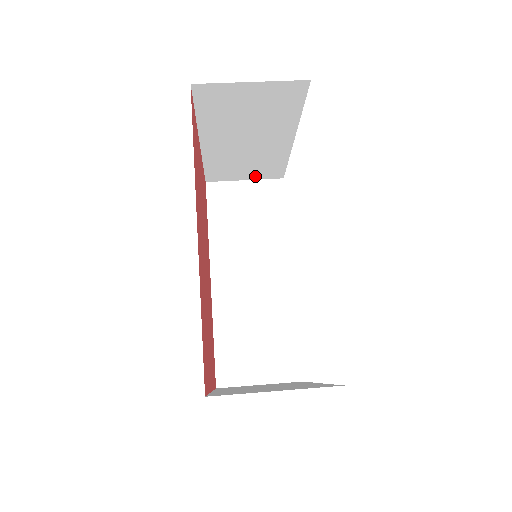
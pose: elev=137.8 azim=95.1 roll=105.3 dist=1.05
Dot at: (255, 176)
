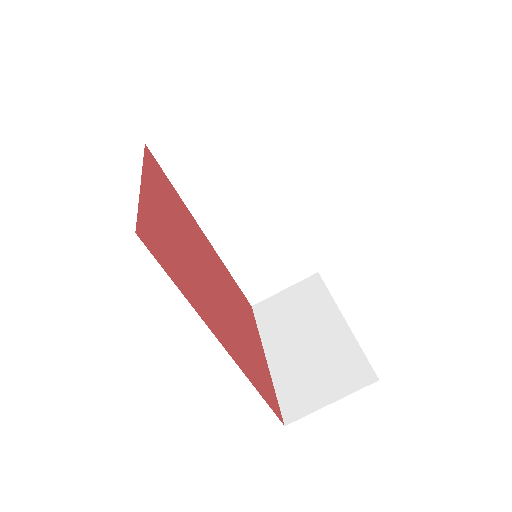
Dot at: occluded
